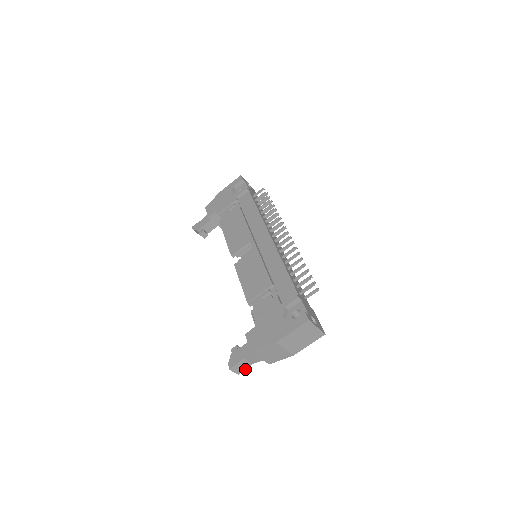
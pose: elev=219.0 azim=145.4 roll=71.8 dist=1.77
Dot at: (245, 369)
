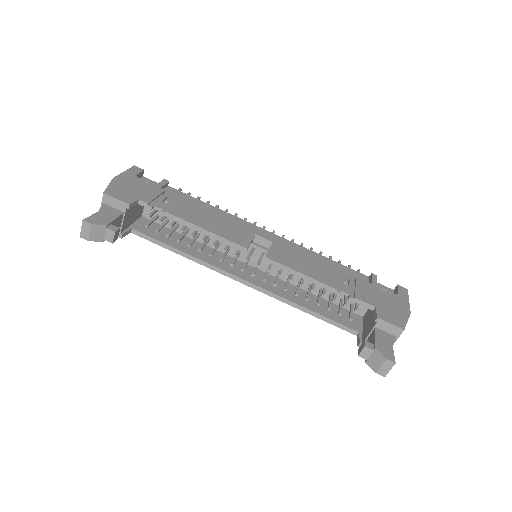
Dot at: occluded
